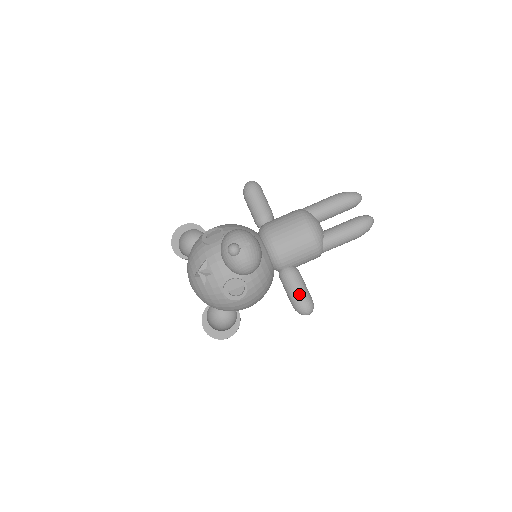
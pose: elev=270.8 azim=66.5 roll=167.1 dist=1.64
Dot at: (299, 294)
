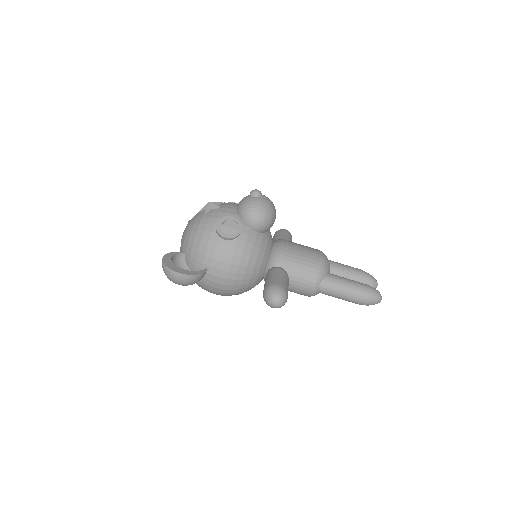
Dot at: (279, 280)
